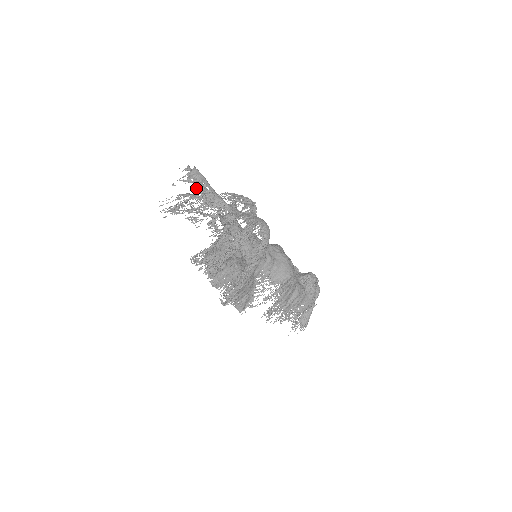
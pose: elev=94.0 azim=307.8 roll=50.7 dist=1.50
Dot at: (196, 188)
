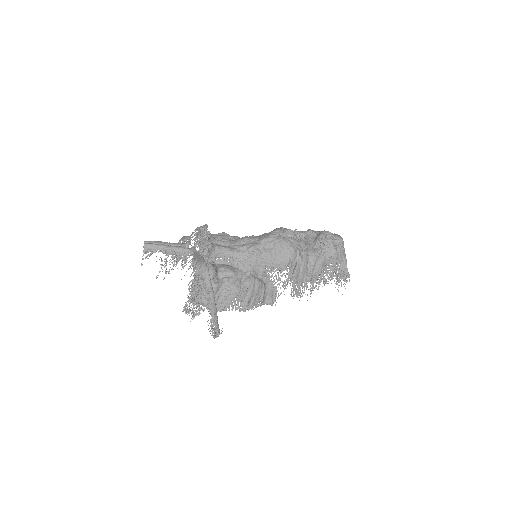
Dot at: (163, 251)
